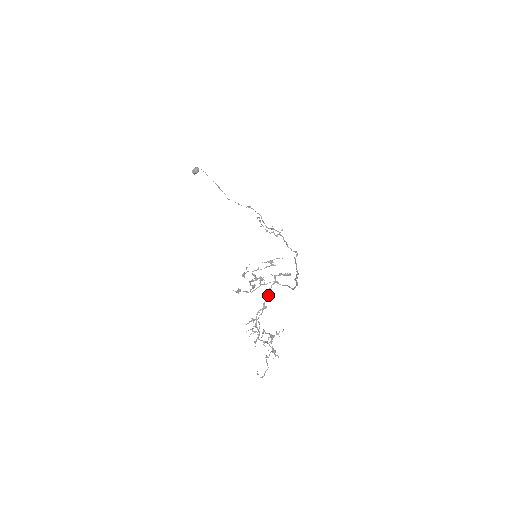
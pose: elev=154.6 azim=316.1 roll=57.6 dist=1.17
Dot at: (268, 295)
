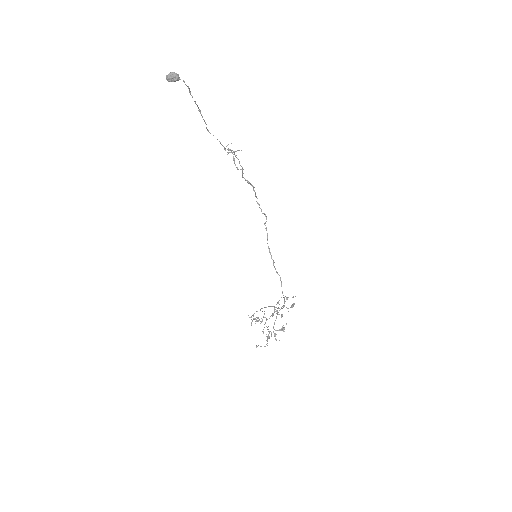
Dot at: occluded
